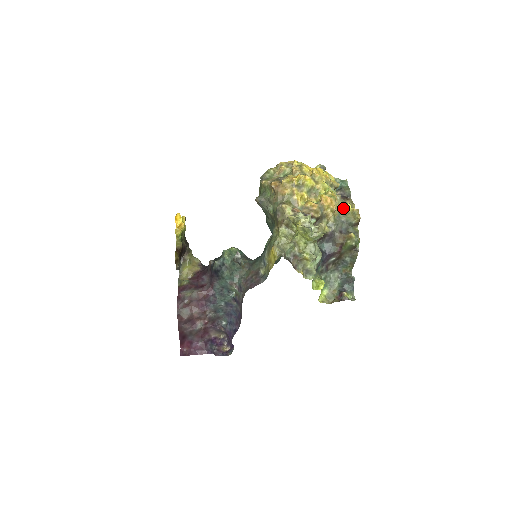
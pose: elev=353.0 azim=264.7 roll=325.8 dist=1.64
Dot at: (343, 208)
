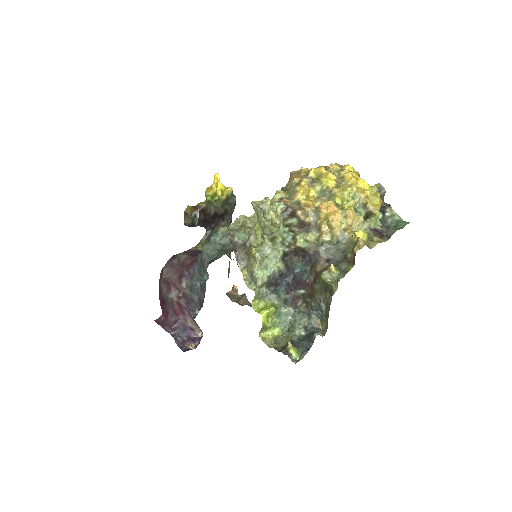
Dot at: occluded
